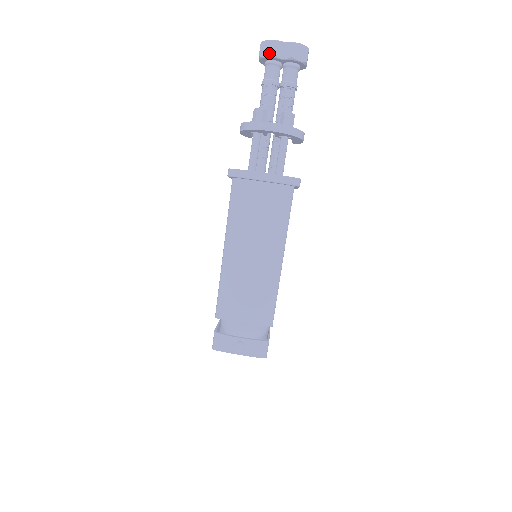
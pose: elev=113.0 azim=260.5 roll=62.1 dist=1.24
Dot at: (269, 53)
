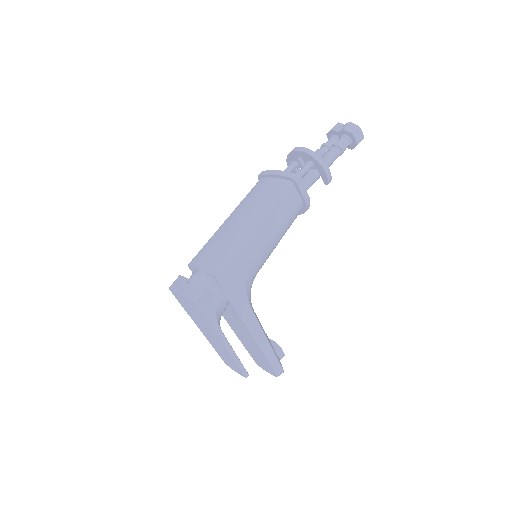
Dot at: (331, 129)
